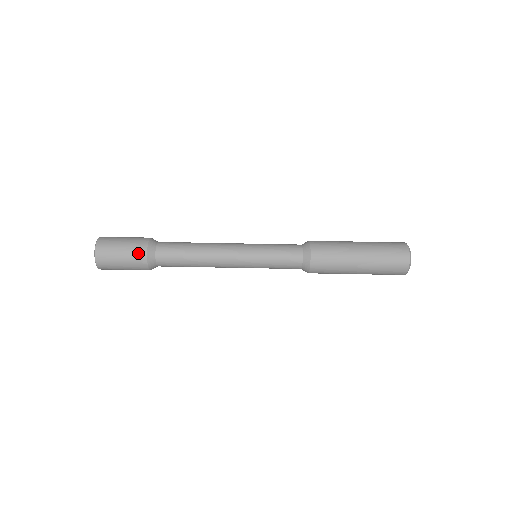
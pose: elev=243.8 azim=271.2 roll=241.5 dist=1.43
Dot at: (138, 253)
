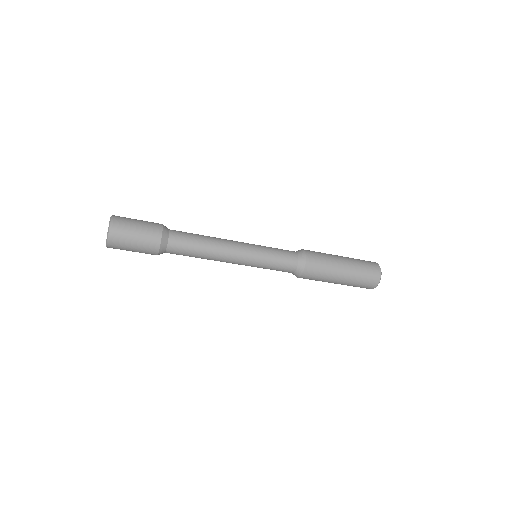
Dot at: (151, 244)
